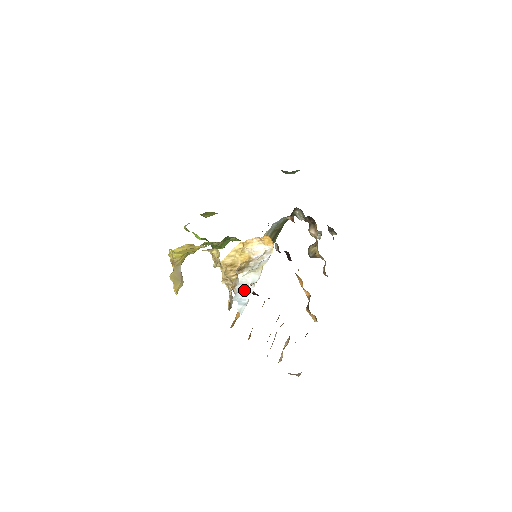
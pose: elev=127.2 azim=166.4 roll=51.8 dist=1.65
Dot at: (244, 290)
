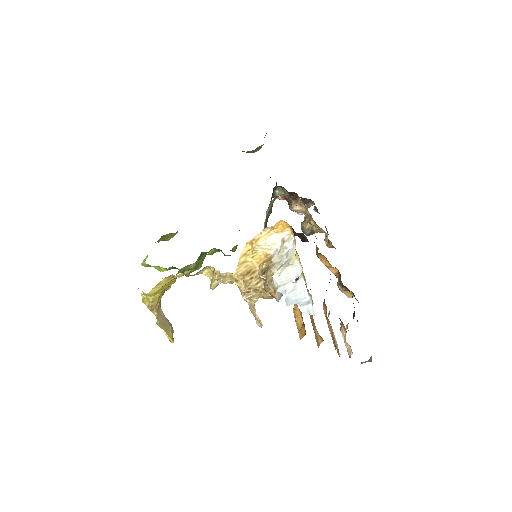
Dot at: (292, 289)
